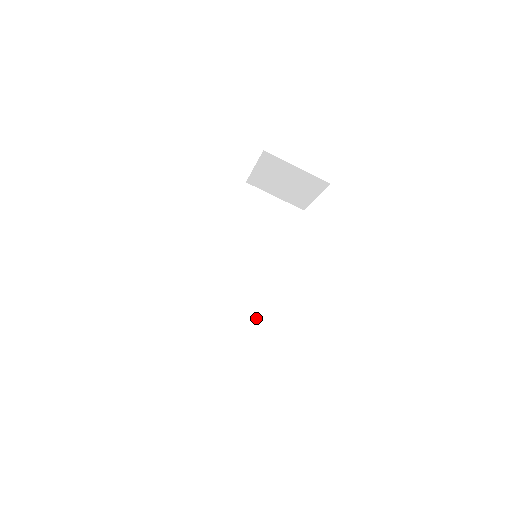
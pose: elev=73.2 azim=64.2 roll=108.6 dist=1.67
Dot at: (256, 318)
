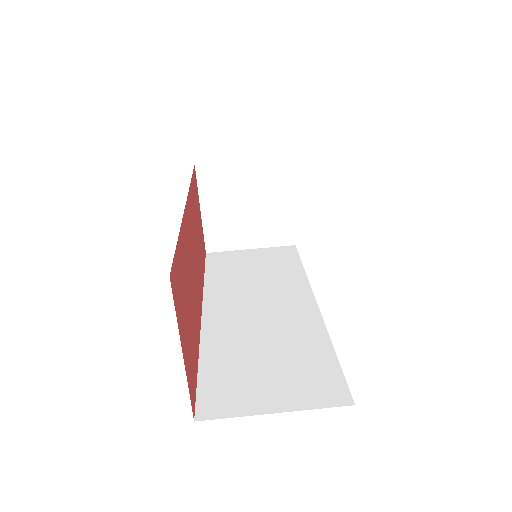
Dot at: (320, 350)
